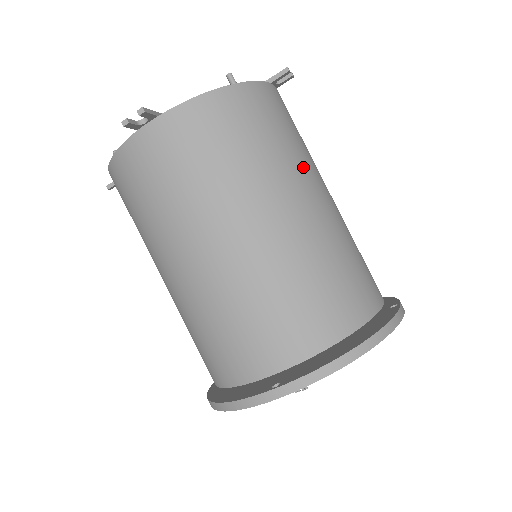
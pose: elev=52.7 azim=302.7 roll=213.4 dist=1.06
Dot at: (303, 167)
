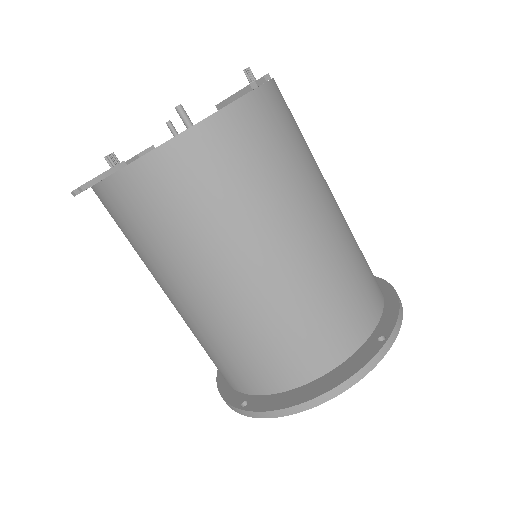
Dot at: (270, 216)
